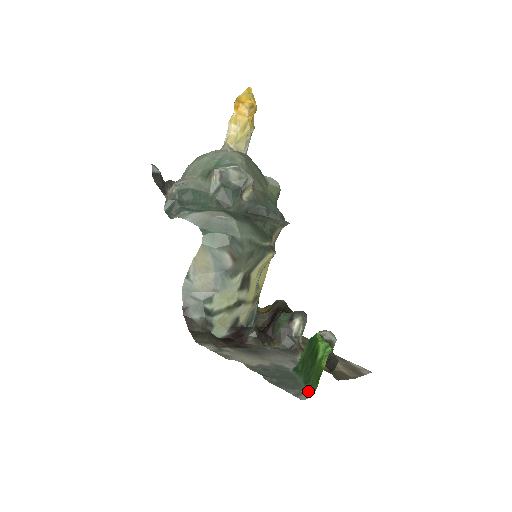
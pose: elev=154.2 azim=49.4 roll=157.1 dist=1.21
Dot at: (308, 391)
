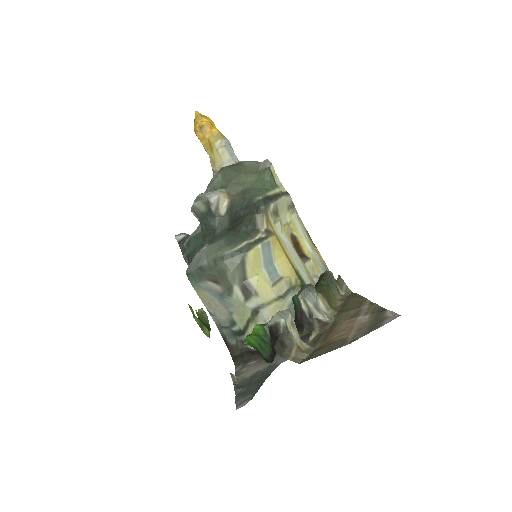
Dot at: occluded
